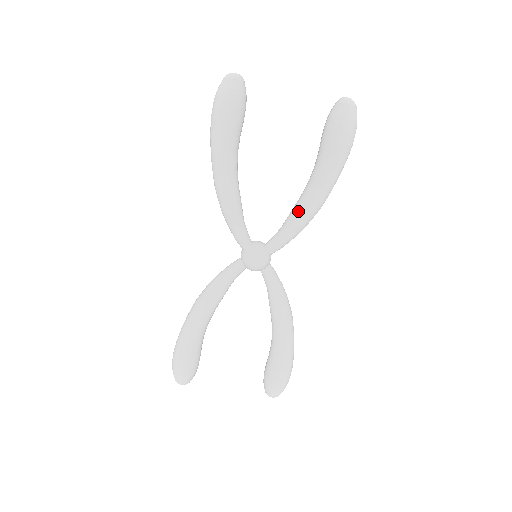
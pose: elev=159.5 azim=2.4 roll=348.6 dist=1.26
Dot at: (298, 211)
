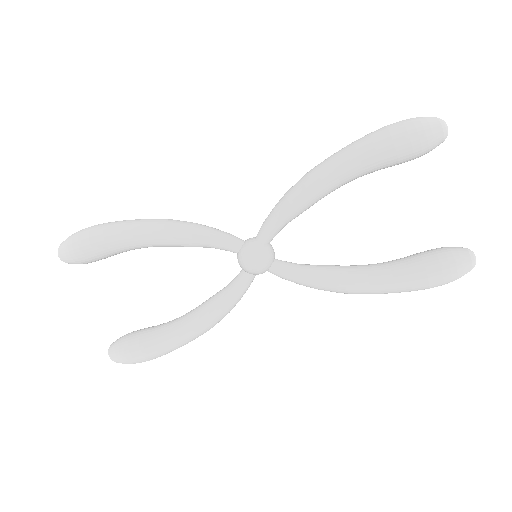
Dot at: (332, 273)
